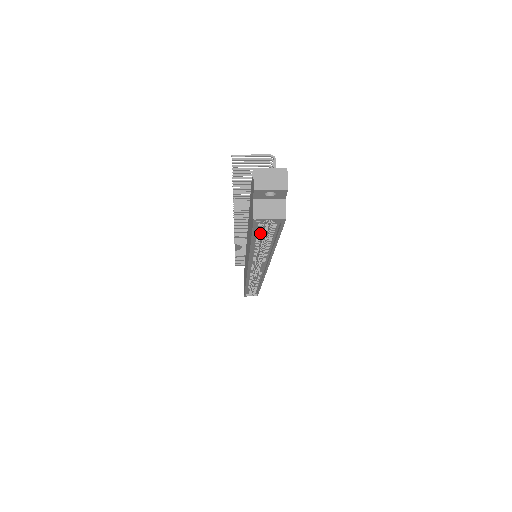
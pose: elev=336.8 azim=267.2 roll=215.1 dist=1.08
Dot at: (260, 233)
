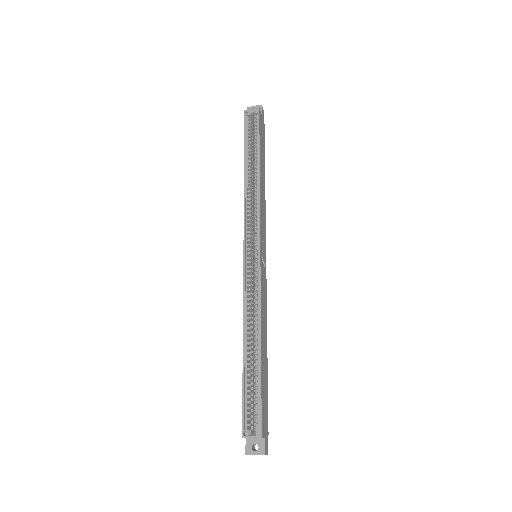
Dot at: (250, 139)
